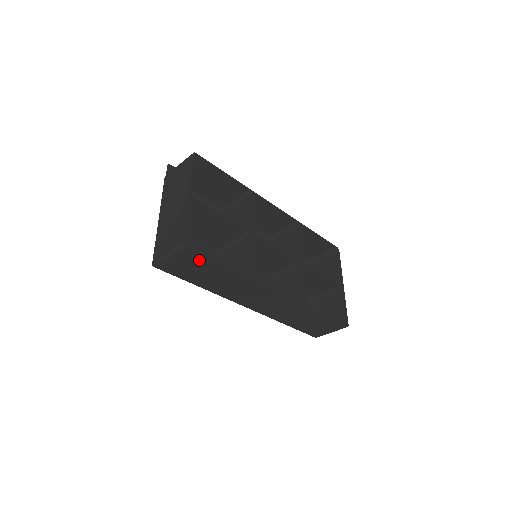
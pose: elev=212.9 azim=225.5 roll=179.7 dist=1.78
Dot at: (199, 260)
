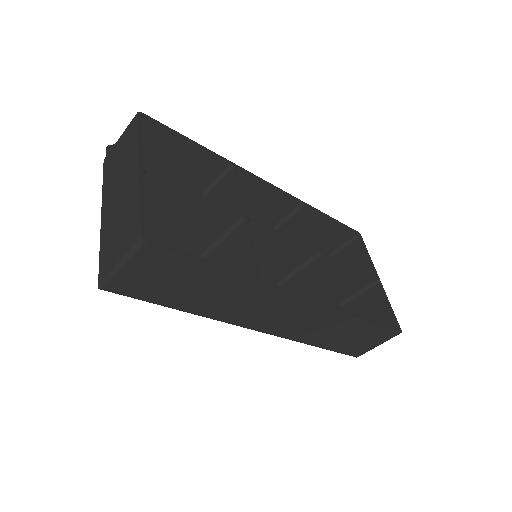
Dot at: (172, 263)
